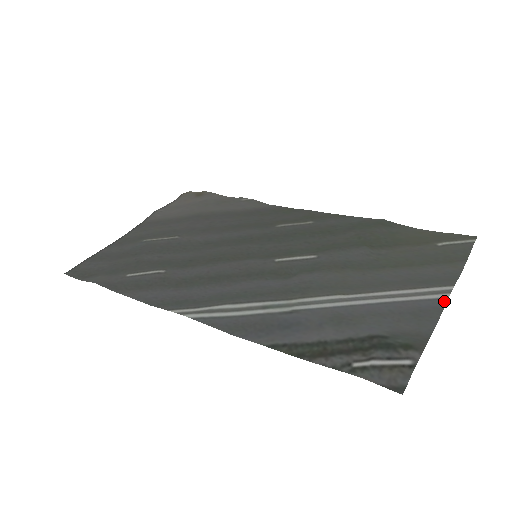
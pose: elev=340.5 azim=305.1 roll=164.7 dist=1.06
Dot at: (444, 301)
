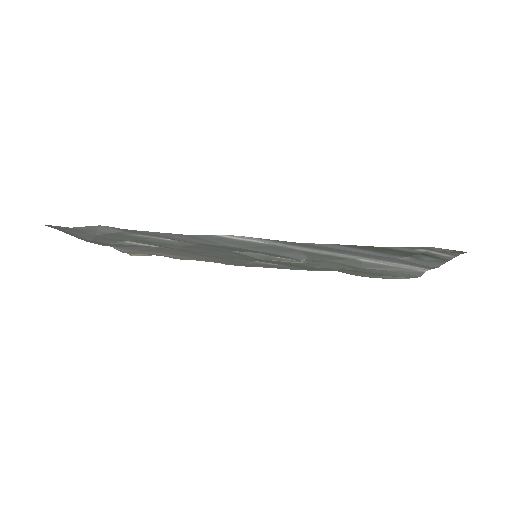
Dot at: (430, 269)
